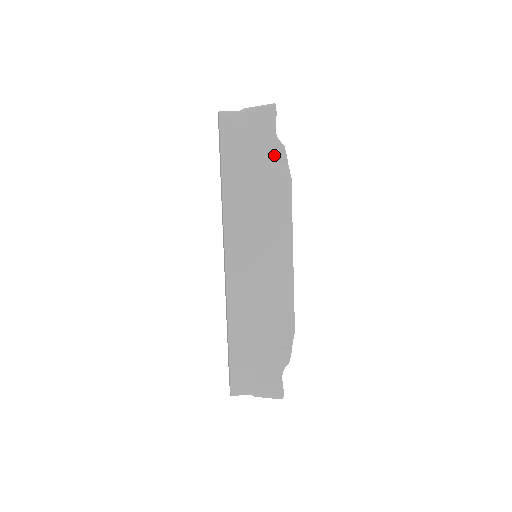
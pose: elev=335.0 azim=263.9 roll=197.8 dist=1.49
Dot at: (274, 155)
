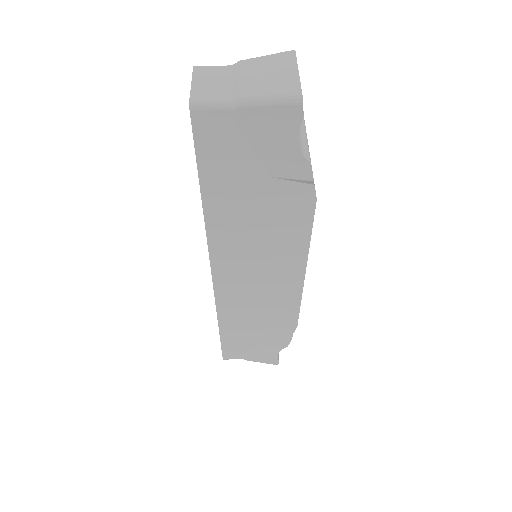
Dot at: (291, 173)
